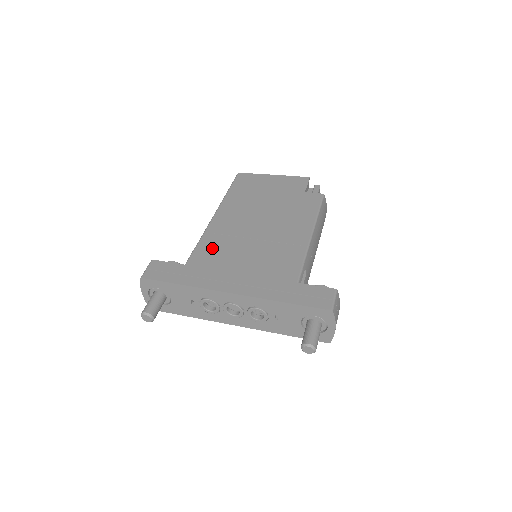
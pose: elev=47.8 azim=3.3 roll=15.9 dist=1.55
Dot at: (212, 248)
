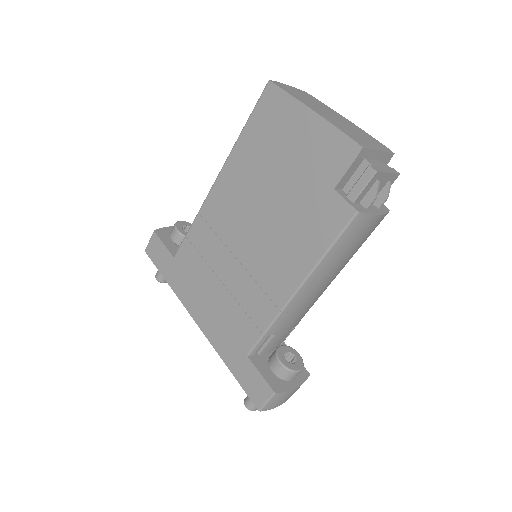
Dot at: (198, 247)
